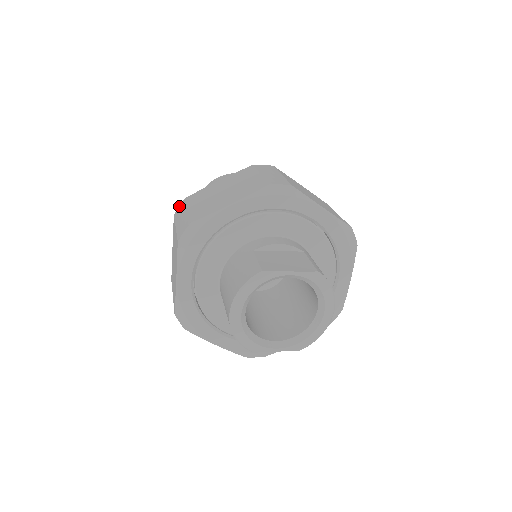
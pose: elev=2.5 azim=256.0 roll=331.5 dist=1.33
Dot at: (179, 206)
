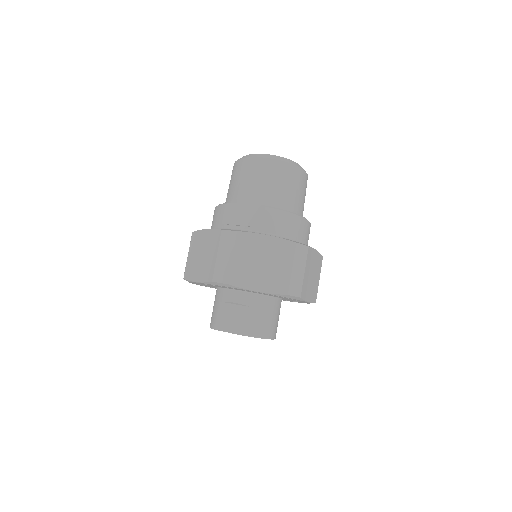
Dot at: occluded
